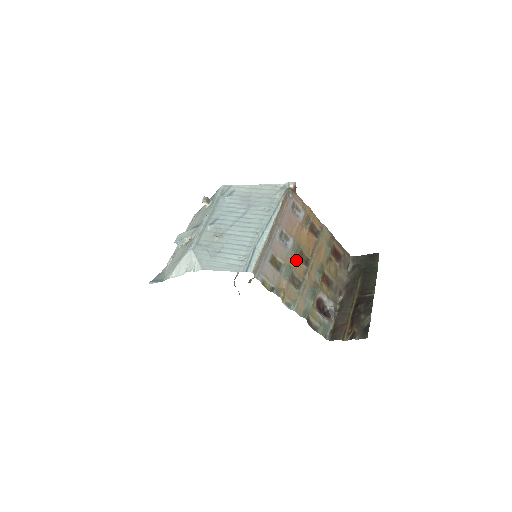
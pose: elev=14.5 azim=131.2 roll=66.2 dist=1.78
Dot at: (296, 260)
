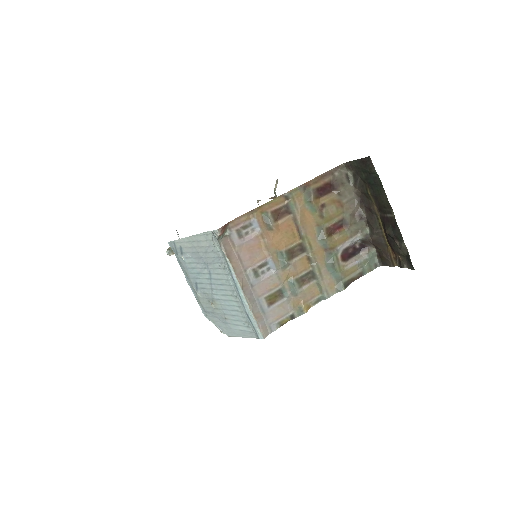
Dot at: (290, 267)
